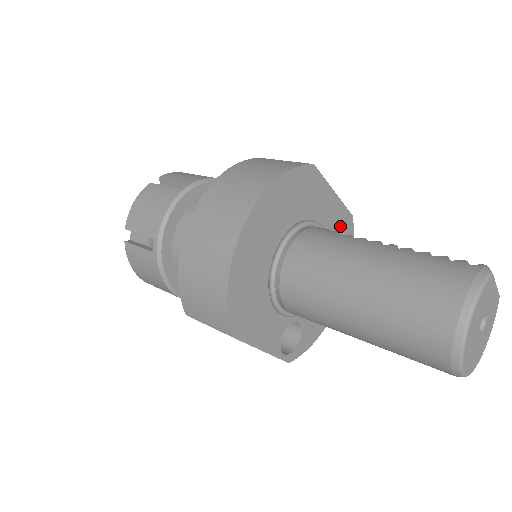
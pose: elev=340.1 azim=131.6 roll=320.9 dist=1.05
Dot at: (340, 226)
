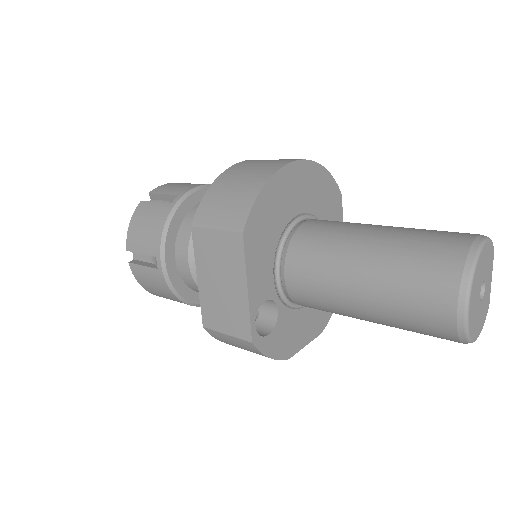
Dot at: occluded
